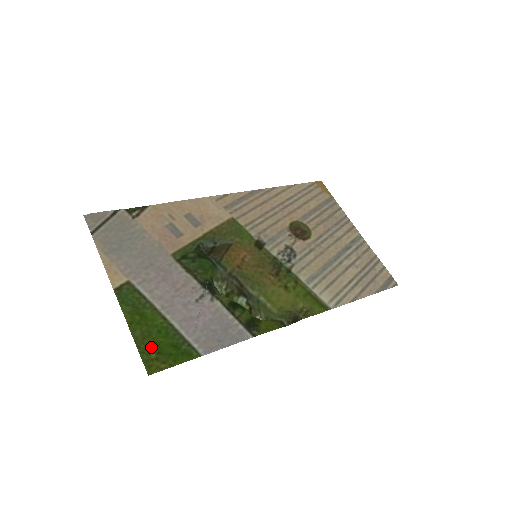
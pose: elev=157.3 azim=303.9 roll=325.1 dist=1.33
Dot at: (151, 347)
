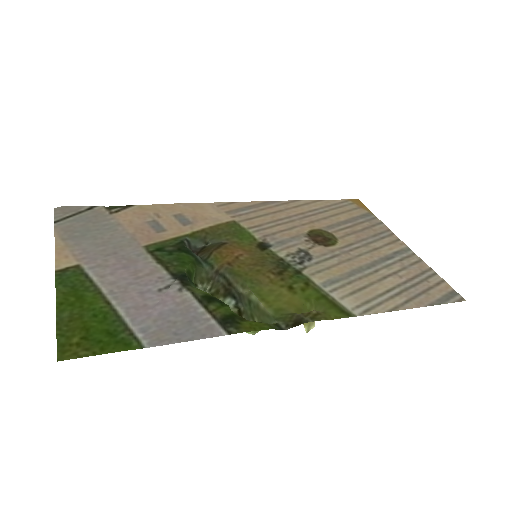
Dot at: (76, 330)
